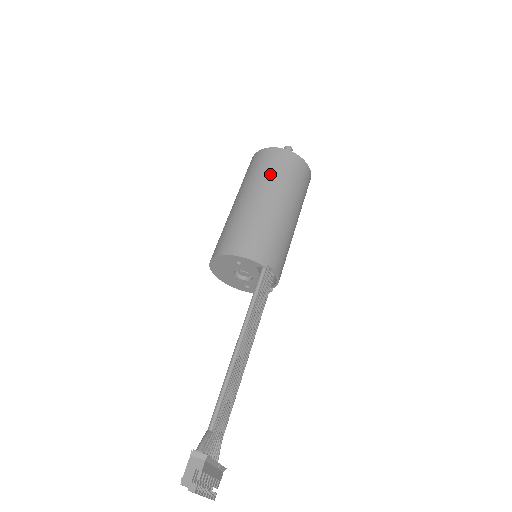
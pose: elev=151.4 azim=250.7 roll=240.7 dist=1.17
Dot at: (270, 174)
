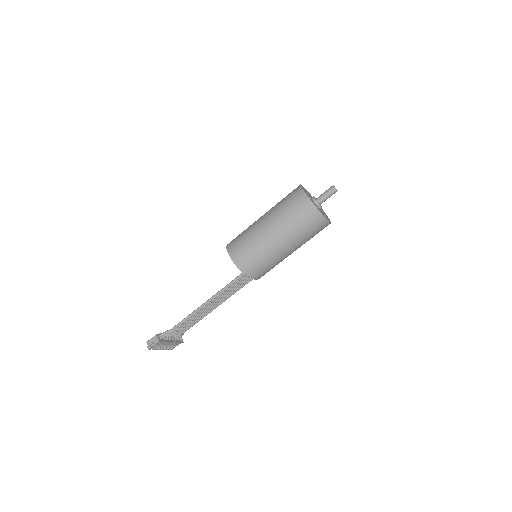
Dot at: (287, 215)
